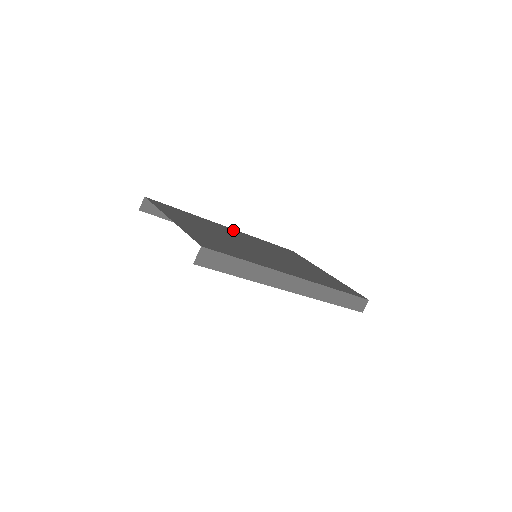
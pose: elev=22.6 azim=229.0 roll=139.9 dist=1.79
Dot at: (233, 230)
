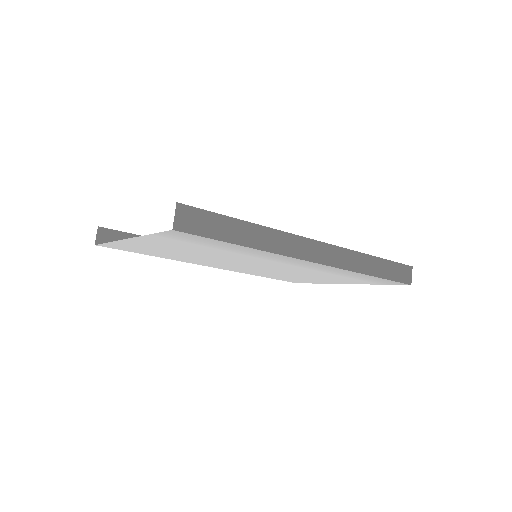
Dot at: occluded
